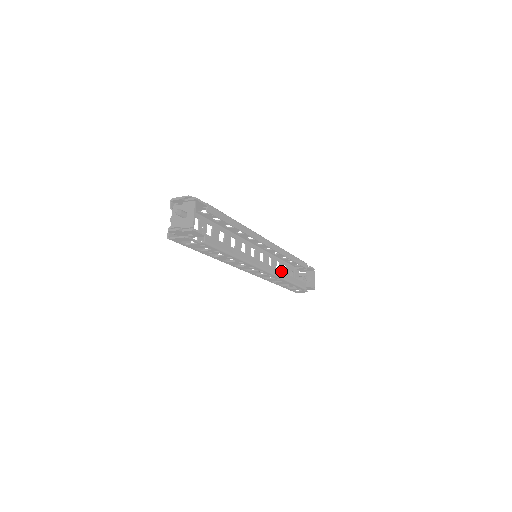
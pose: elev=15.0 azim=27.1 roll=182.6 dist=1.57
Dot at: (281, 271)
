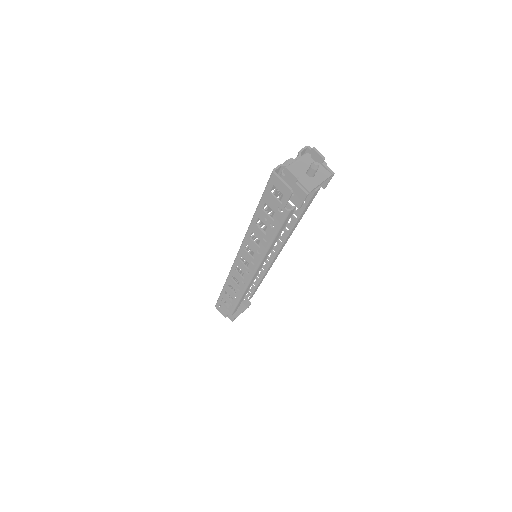
Dot at: occluded
